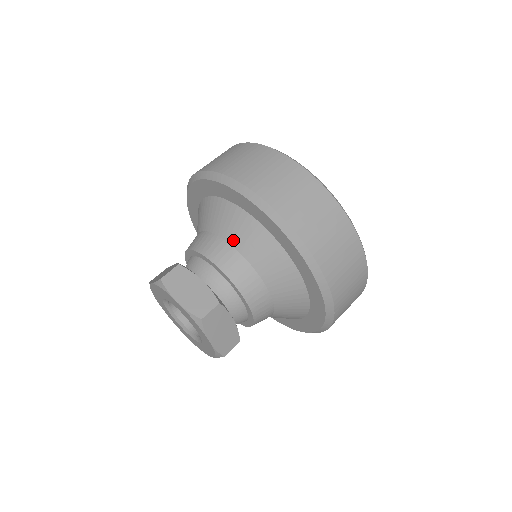
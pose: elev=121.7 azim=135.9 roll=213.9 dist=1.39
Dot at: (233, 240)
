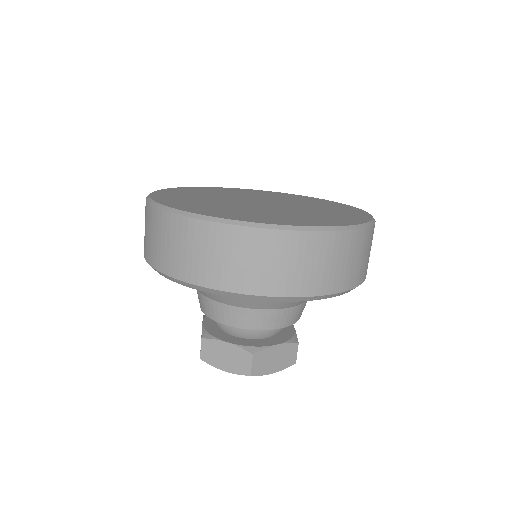
Dot at: (218, 300)
